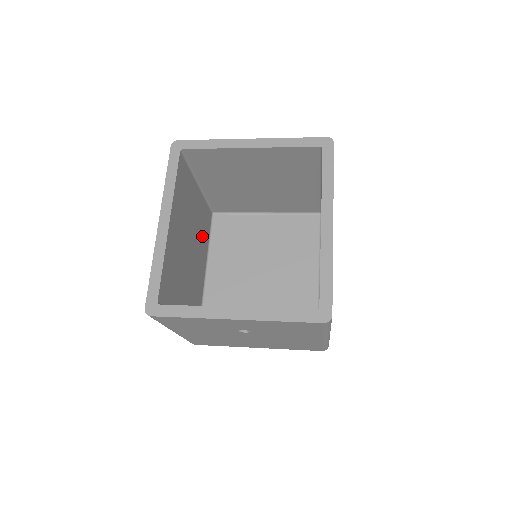
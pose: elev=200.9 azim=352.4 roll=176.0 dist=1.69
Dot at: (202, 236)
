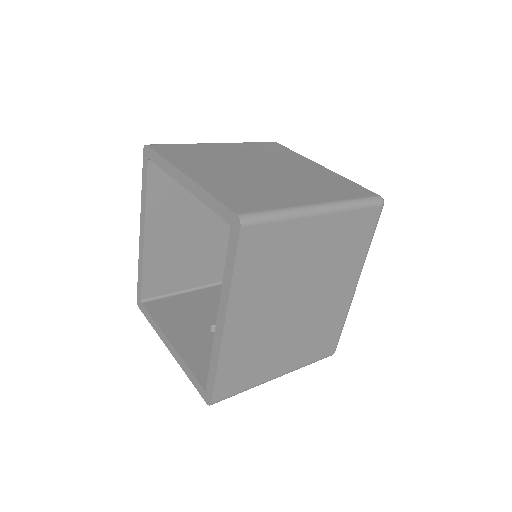
Dot at: occluded
